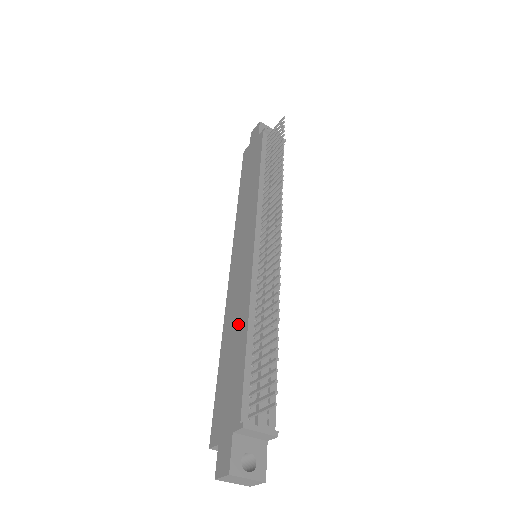
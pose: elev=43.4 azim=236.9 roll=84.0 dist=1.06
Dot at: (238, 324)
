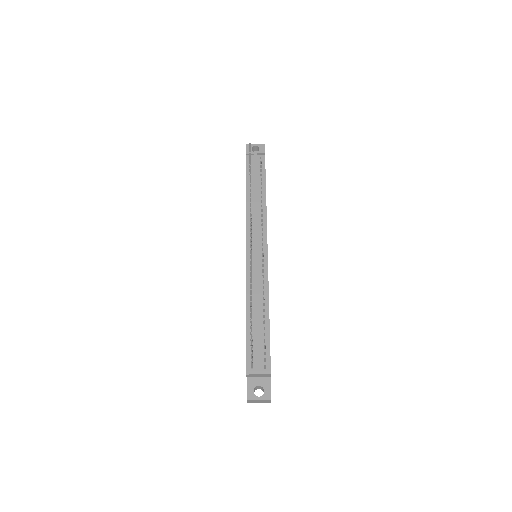
Dot at: occluded
